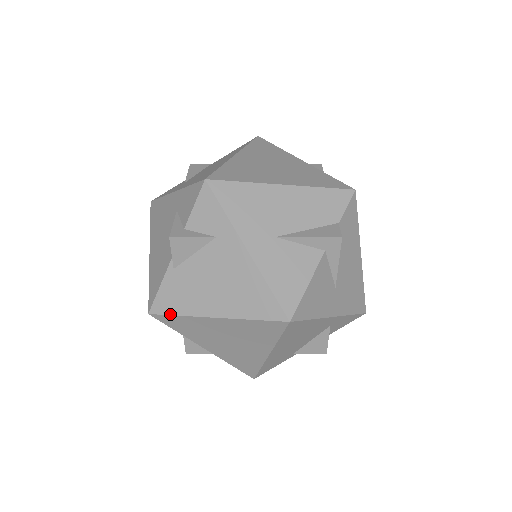
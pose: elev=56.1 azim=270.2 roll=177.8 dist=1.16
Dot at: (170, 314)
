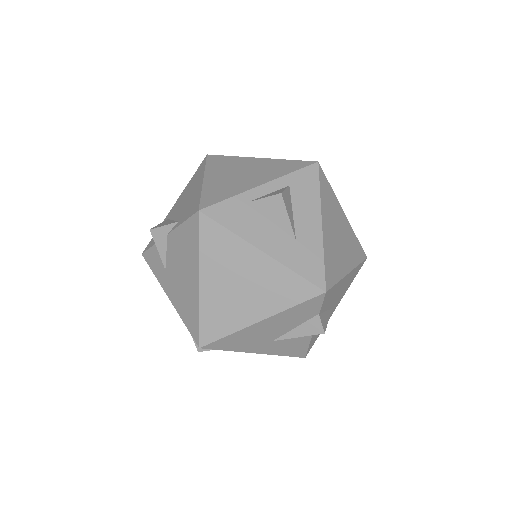
Dot at: occluded
